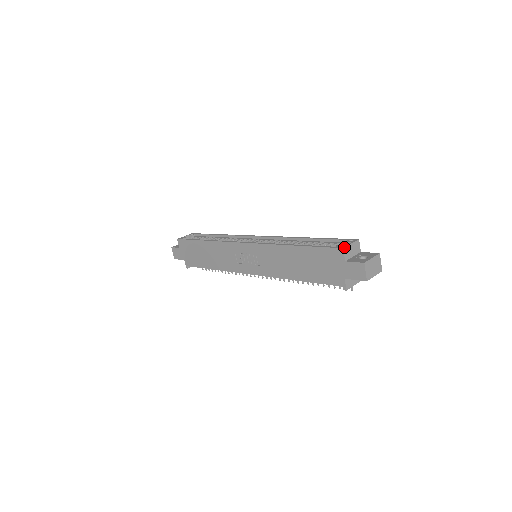
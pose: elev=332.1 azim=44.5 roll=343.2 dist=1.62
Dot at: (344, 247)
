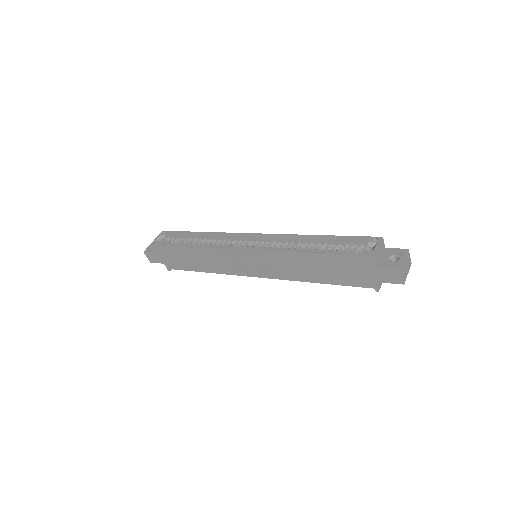
Dot at: (374, 255)
